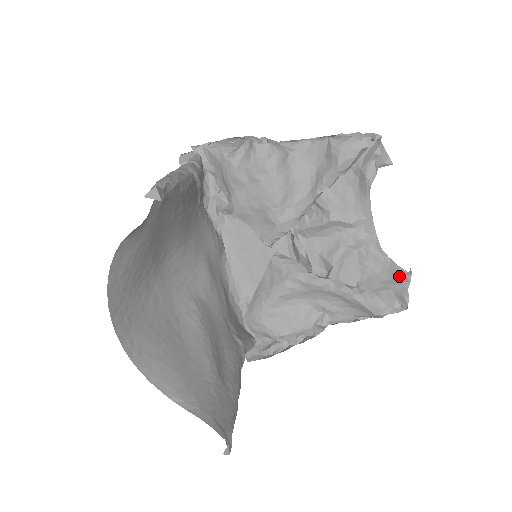
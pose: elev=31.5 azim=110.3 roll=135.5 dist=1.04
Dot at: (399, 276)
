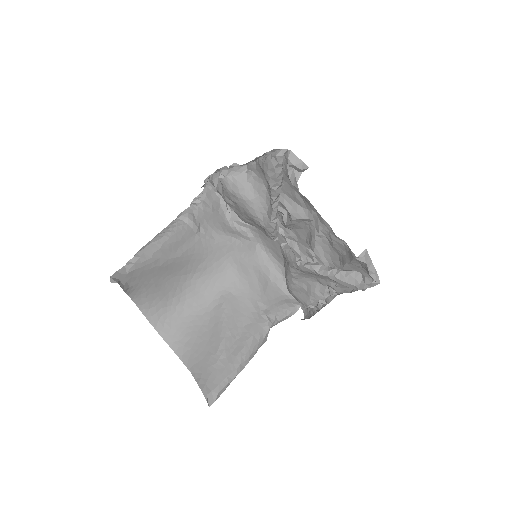
Dot at: (354, 260)
